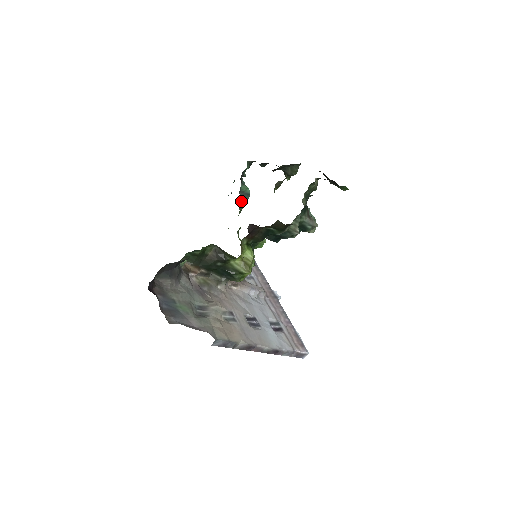
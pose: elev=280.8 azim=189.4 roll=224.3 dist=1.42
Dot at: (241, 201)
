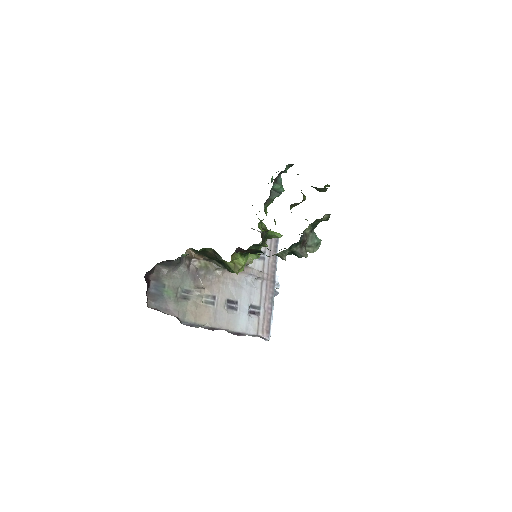
Dot at: (270, 198)
